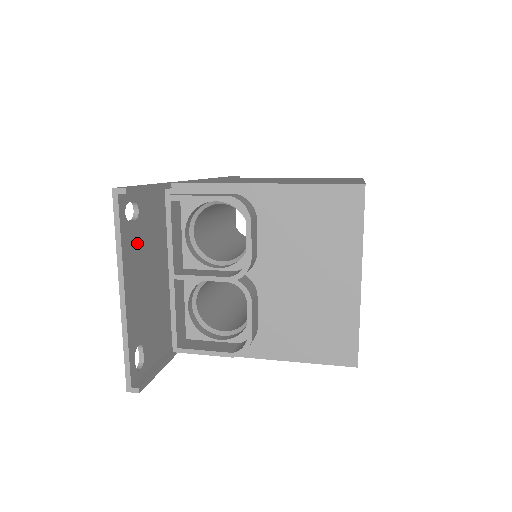
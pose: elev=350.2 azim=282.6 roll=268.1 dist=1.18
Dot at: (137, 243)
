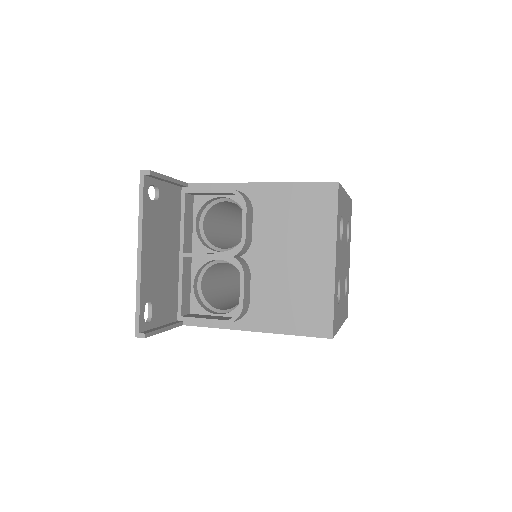
Dot at: (155, 219)
